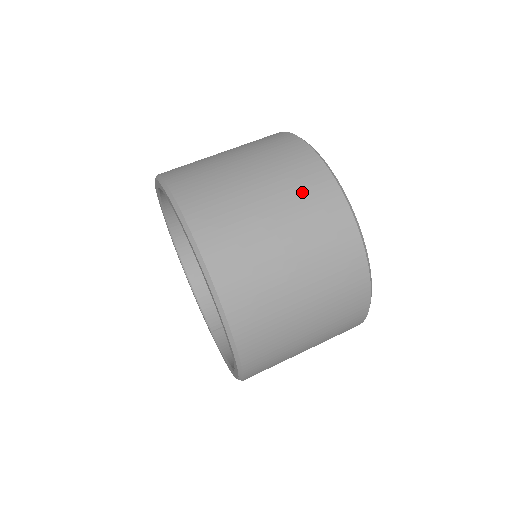
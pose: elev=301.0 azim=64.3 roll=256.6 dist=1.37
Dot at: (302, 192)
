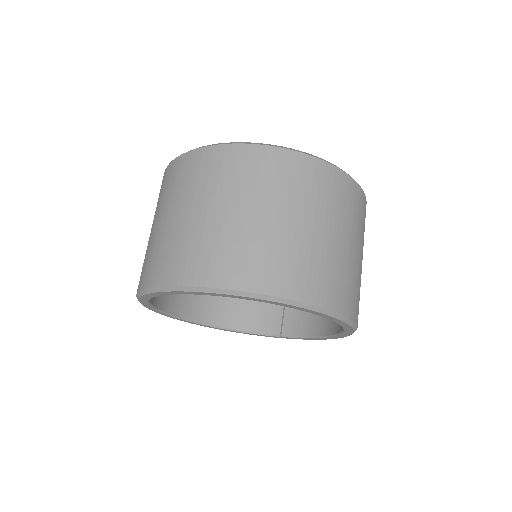
Dot at: (258, 178)
